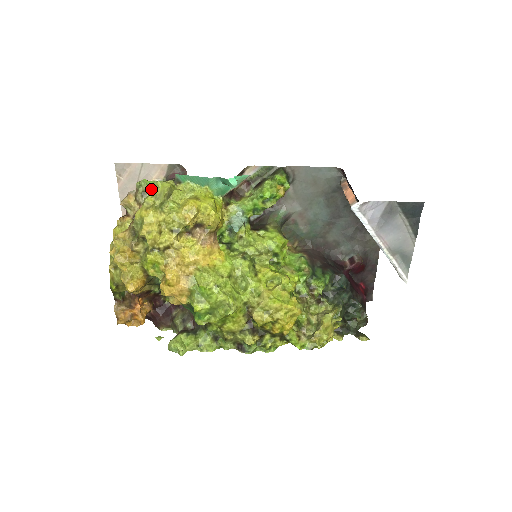
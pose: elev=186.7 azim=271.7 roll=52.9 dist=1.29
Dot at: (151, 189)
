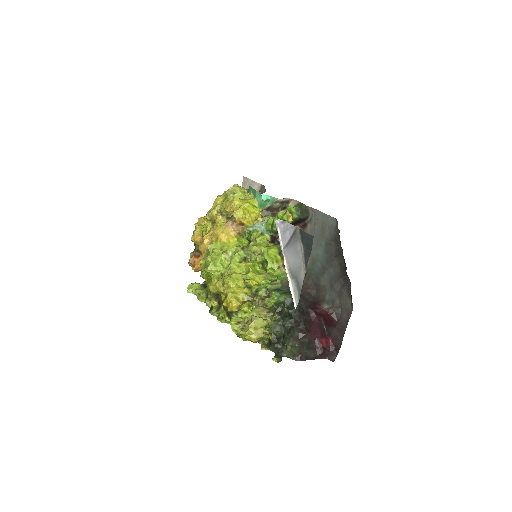
Dot at: occluded
